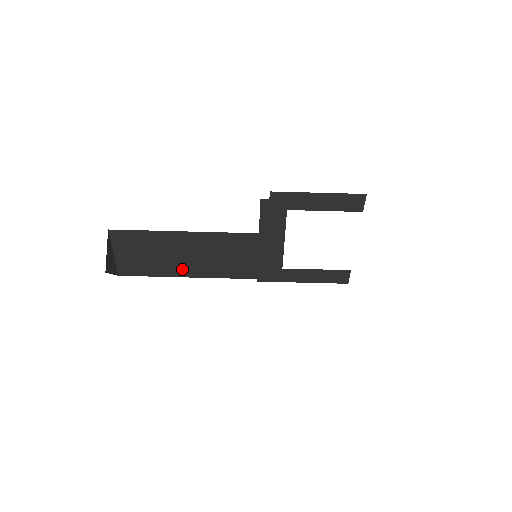
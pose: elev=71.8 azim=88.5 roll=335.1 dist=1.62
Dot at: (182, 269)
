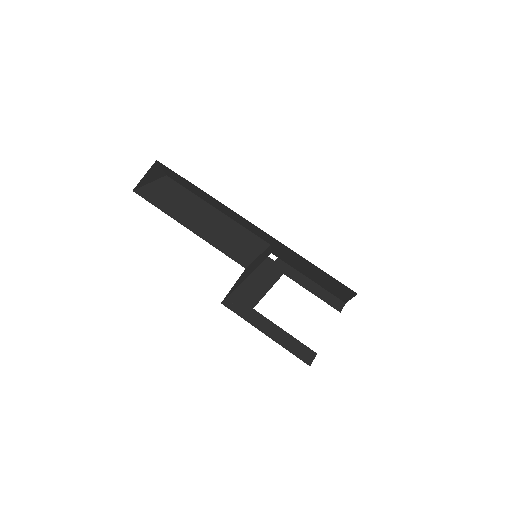
Dot at: (189, 222)
